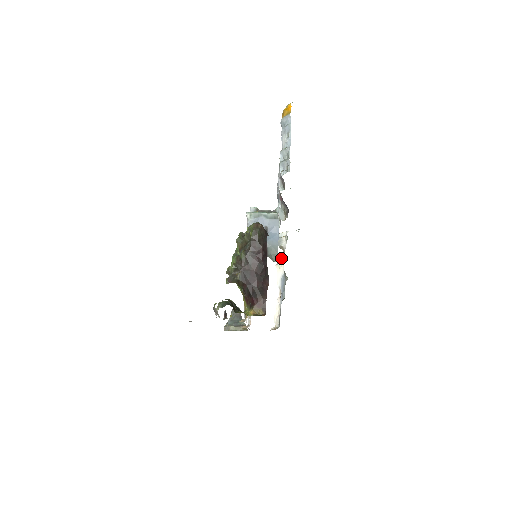
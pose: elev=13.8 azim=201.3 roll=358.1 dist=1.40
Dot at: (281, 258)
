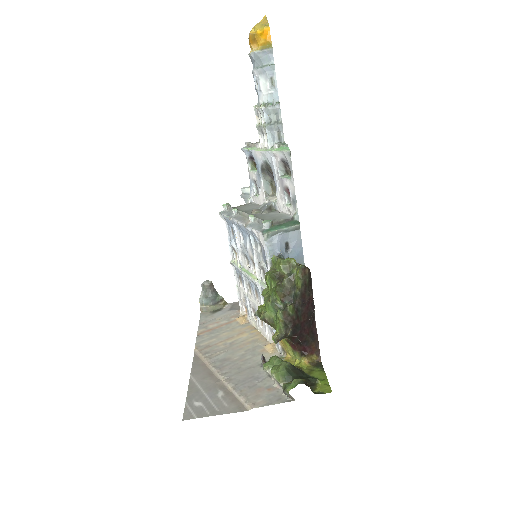
Dot at: occluded
